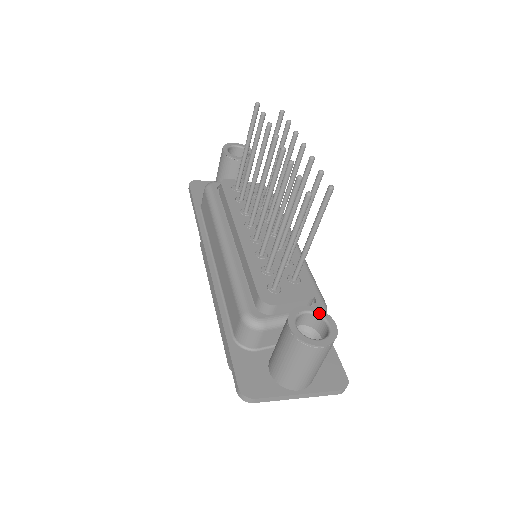
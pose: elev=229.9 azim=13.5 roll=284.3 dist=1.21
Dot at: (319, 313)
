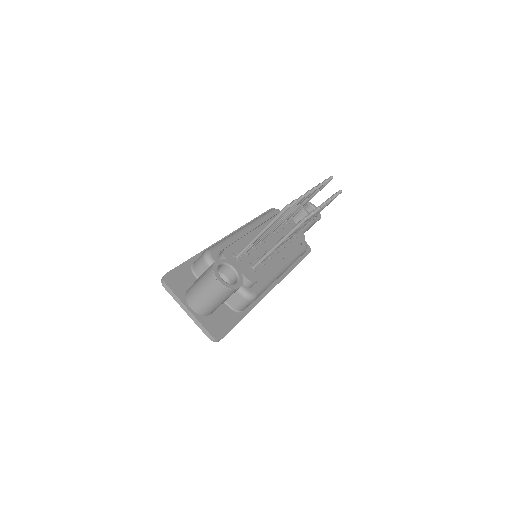
Dot at: (239, 276)
